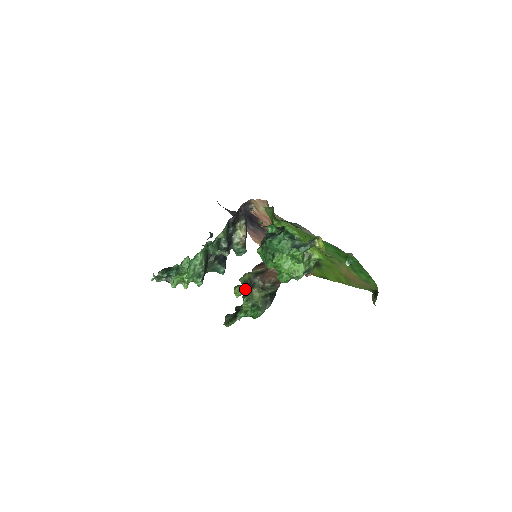
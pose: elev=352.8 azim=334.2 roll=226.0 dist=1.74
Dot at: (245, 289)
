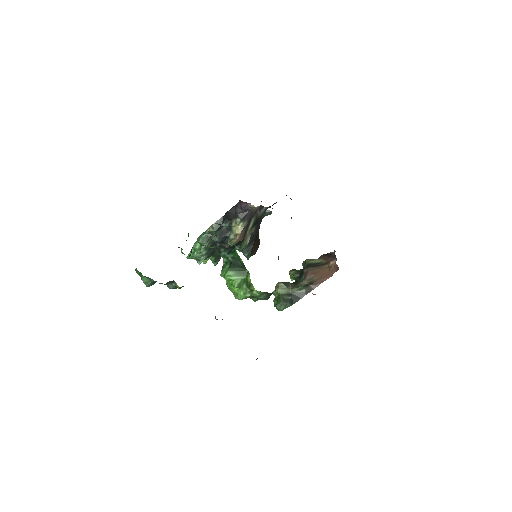
Dot at: (295, 276)
